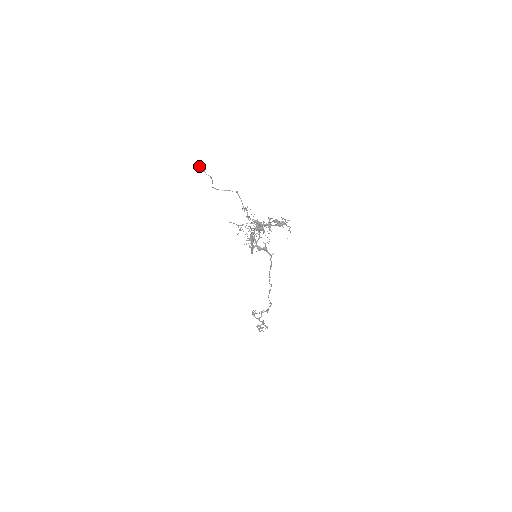
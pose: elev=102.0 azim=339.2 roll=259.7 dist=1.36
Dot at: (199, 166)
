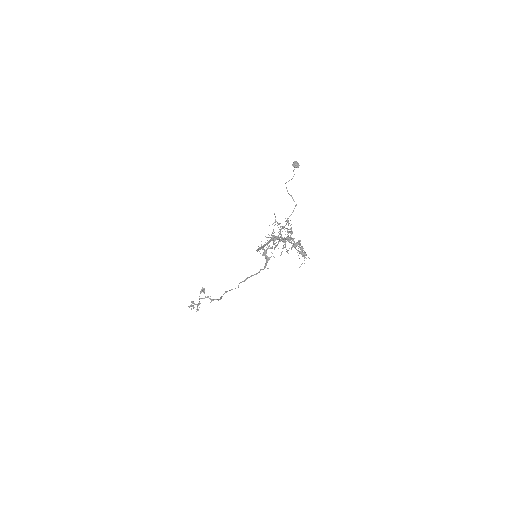
Dot at: (296, 161)
